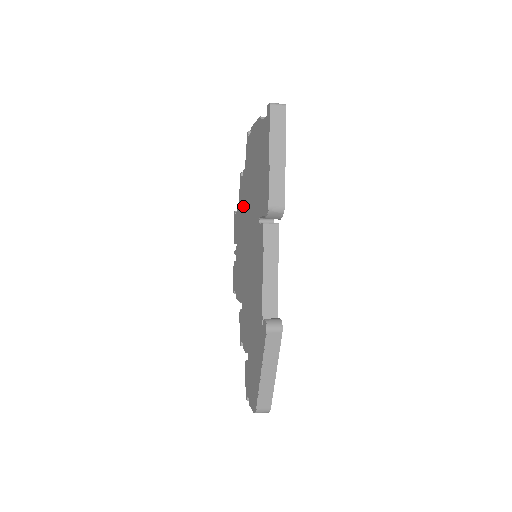
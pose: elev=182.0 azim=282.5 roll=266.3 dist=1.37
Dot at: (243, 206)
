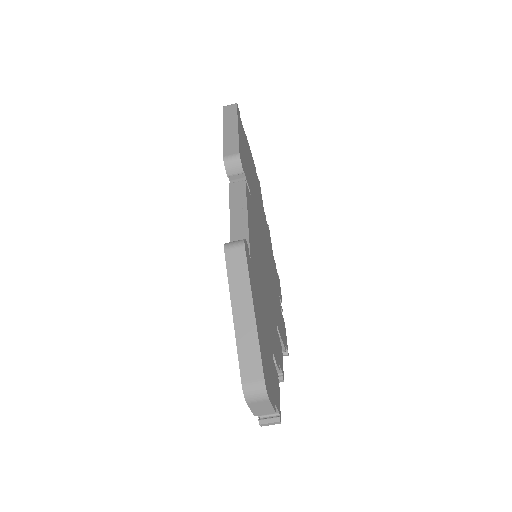
Dot at: occluded
